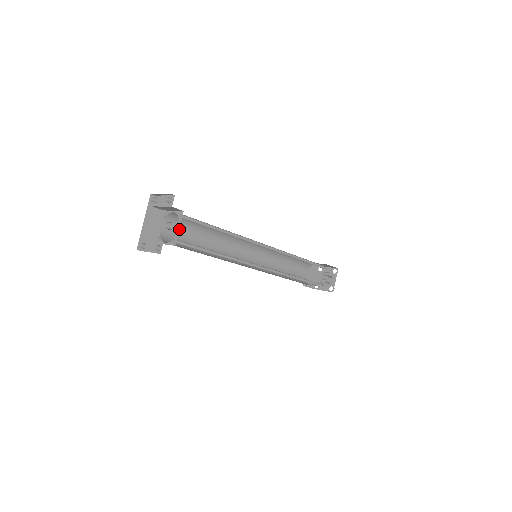
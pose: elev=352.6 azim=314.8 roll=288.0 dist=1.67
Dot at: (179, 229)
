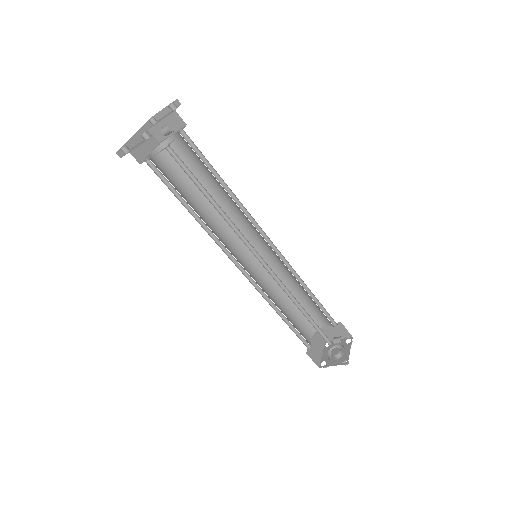
Dot at: (172, 171)
